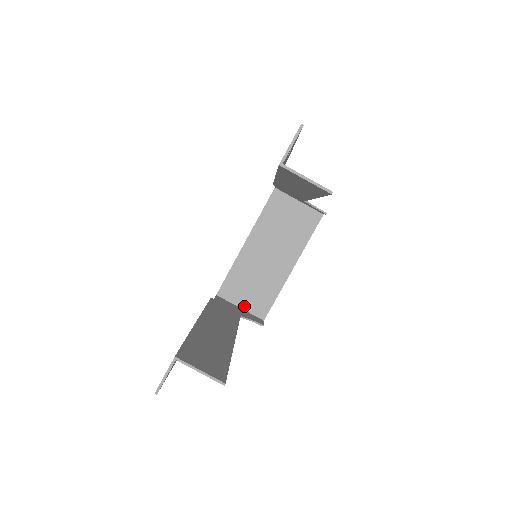
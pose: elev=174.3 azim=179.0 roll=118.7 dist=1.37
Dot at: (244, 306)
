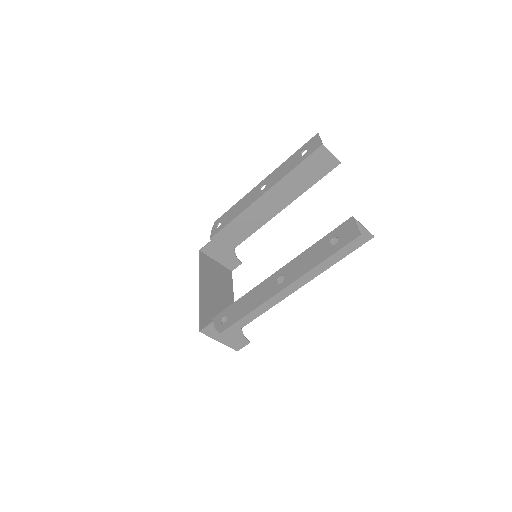
Dot at: occluded
